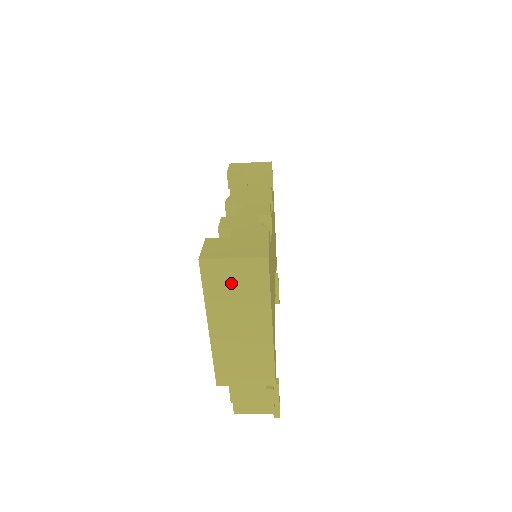
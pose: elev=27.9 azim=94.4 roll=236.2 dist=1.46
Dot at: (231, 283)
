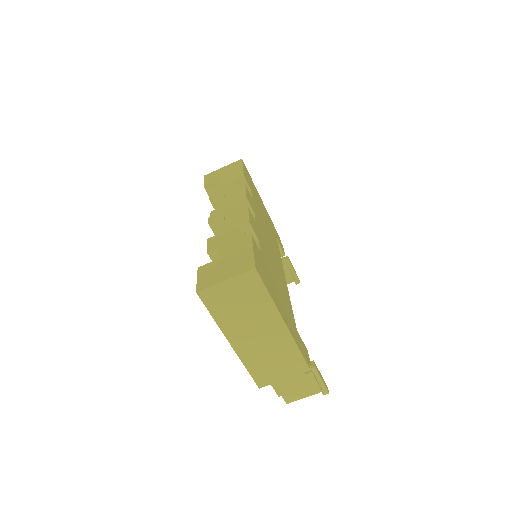
Dot at: (233, 301)
